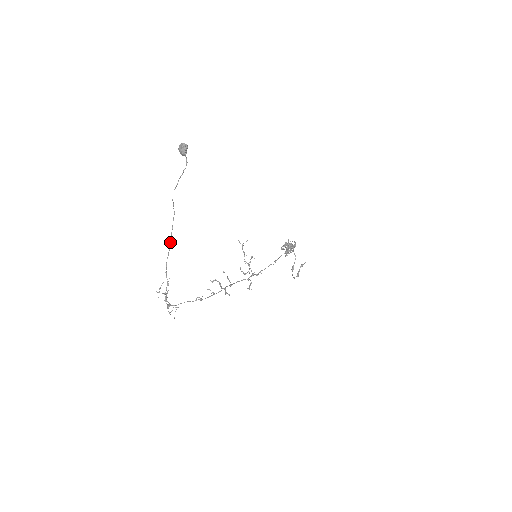
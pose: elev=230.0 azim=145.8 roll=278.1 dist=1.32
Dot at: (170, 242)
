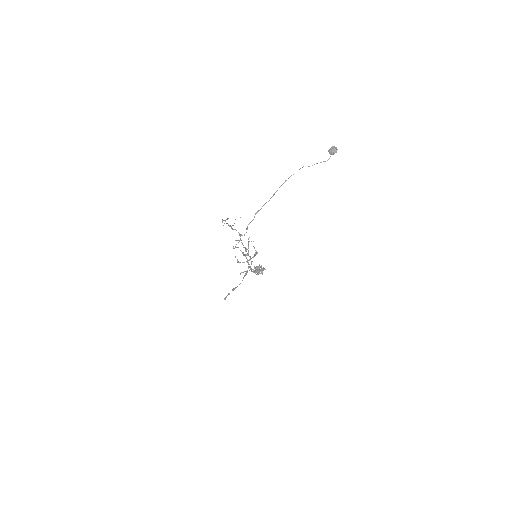
Dot at: (274, 194)
